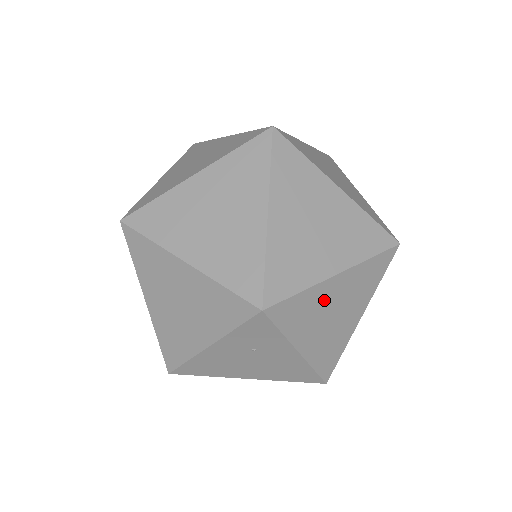
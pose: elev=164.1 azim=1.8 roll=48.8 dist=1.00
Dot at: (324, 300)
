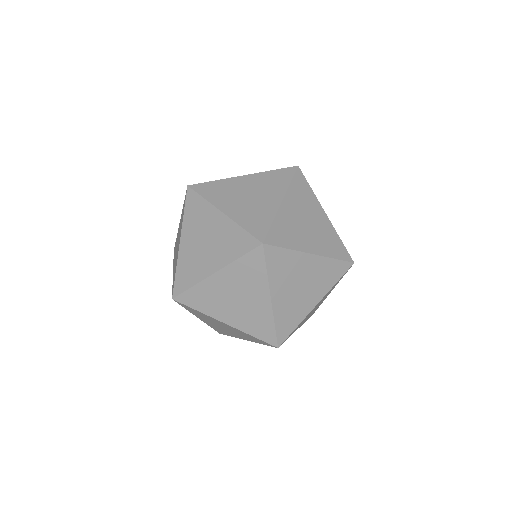
Dot at: (309, 314)
